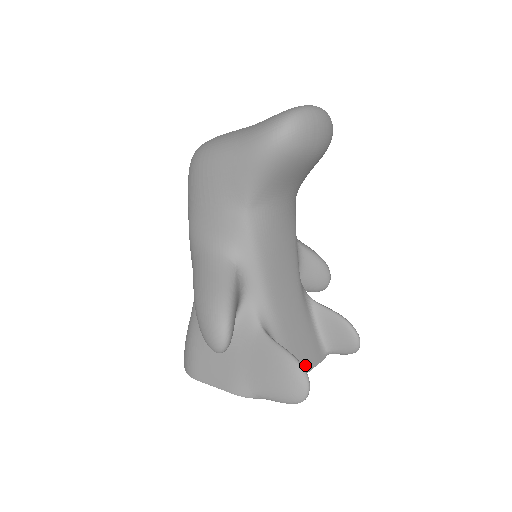
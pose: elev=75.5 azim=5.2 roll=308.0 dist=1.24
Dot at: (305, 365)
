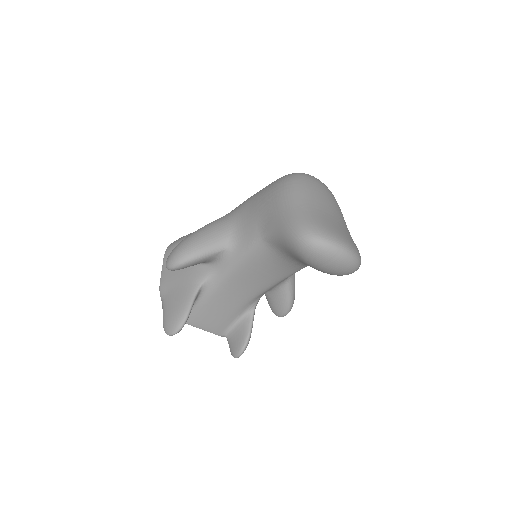
Dot at: (203, 325)
